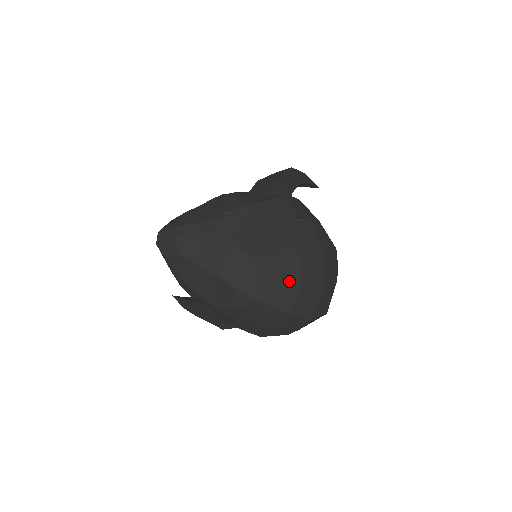
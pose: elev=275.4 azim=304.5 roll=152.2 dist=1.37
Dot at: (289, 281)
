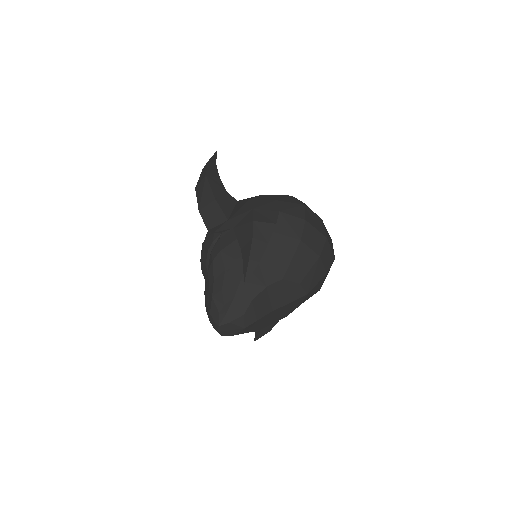
Dot at: (312, 263)
